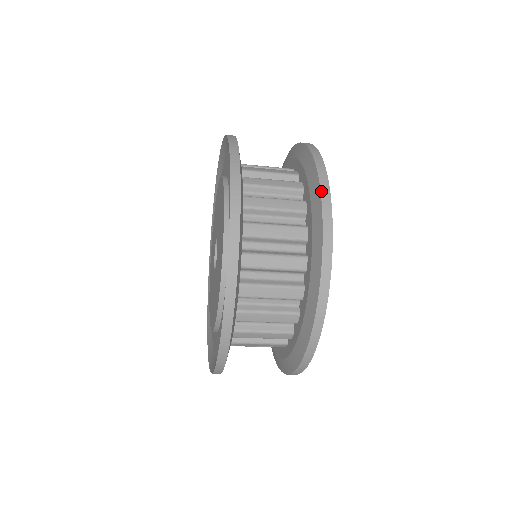
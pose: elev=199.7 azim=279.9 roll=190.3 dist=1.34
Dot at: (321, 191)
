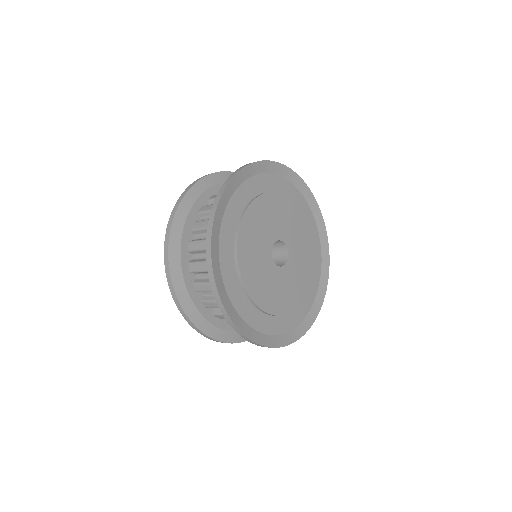
Dot at: occluded
